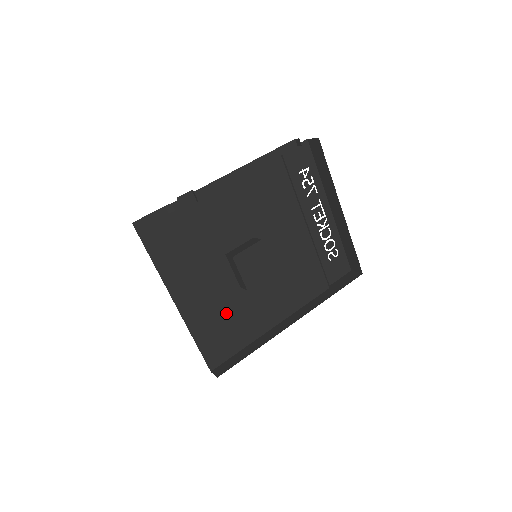
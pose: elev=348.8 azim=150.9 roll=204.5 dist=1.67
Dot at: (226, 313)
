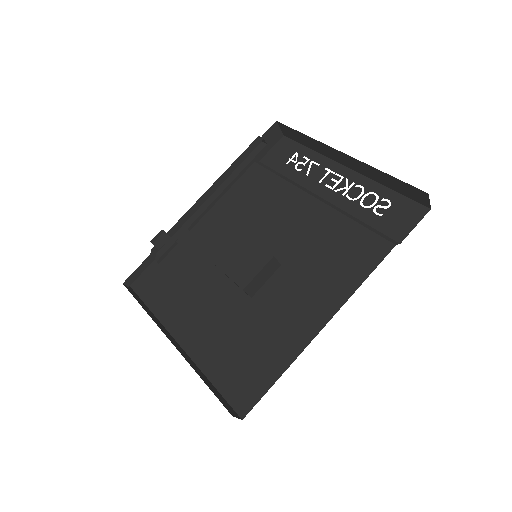
Dot at: (242, 334)
